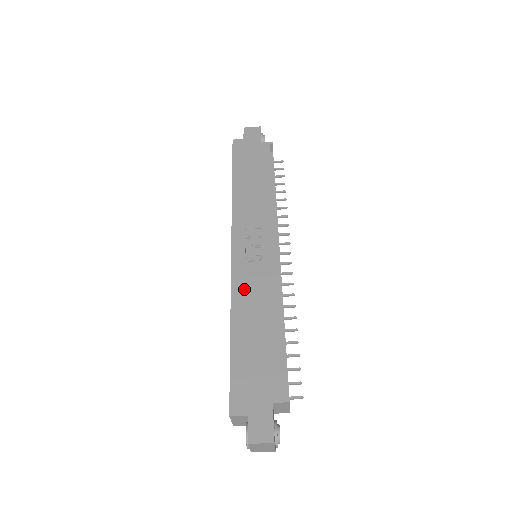
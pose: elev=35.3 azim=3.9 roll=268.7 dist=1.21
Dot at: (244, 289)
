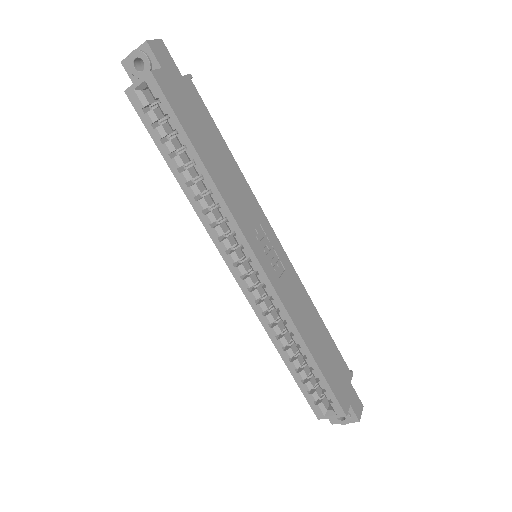
Dot at: (293, 304)
